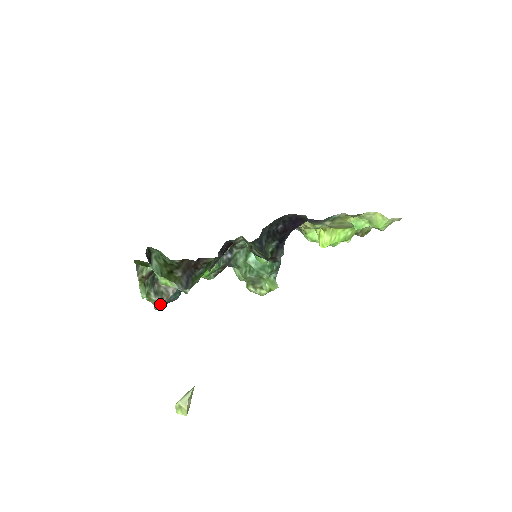
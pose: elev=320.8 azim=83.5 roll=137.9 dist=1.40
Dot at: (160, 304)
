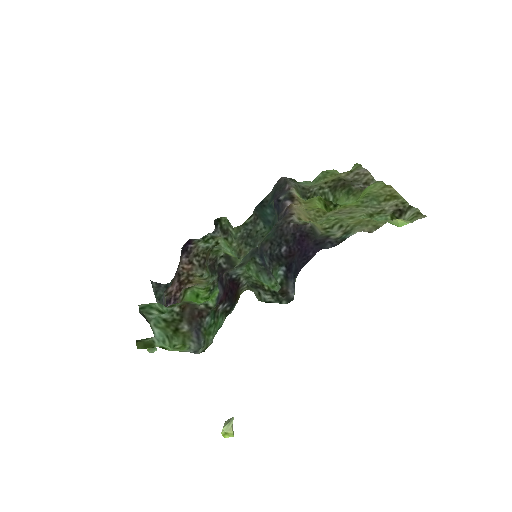
Dot at: occluded
